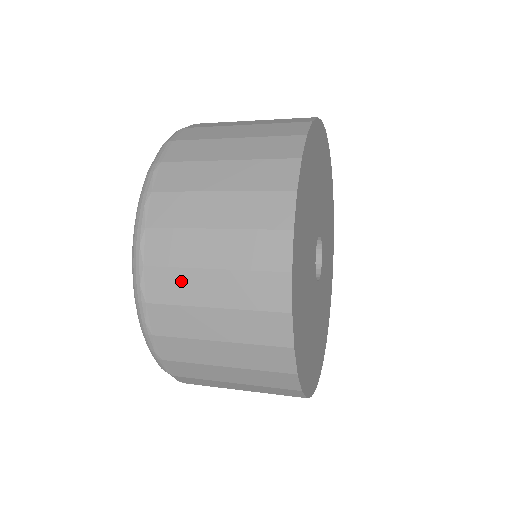
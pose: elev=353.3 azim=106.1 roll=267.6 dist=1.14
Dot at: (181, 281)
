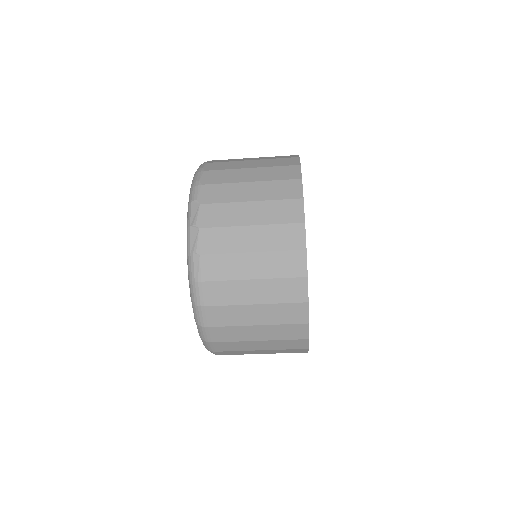
Dot at: occluded
